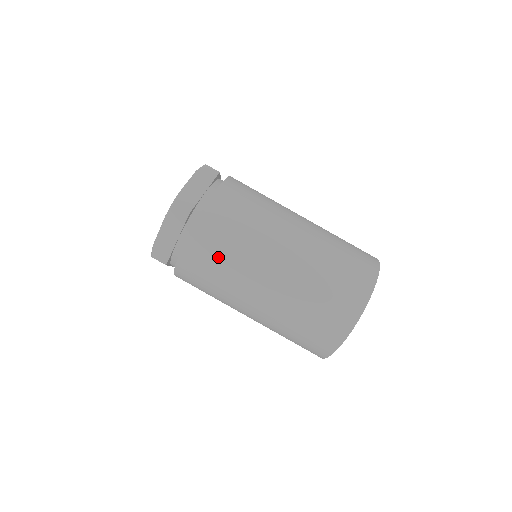
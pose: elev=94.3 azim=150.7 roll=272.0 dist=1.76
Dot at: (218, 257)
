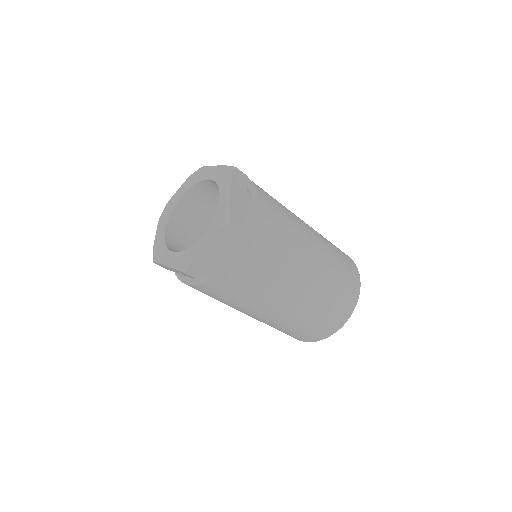
Dot at: (262, 272)
